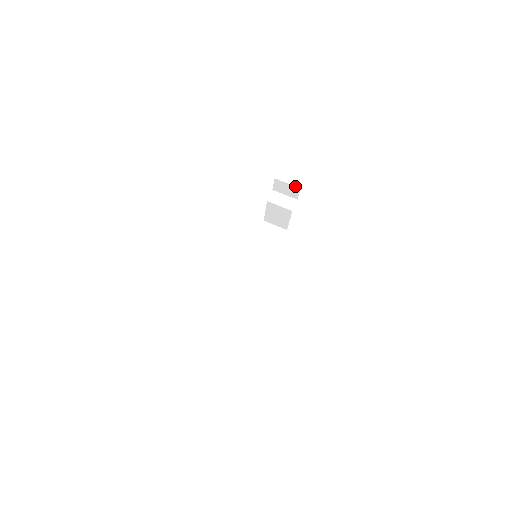
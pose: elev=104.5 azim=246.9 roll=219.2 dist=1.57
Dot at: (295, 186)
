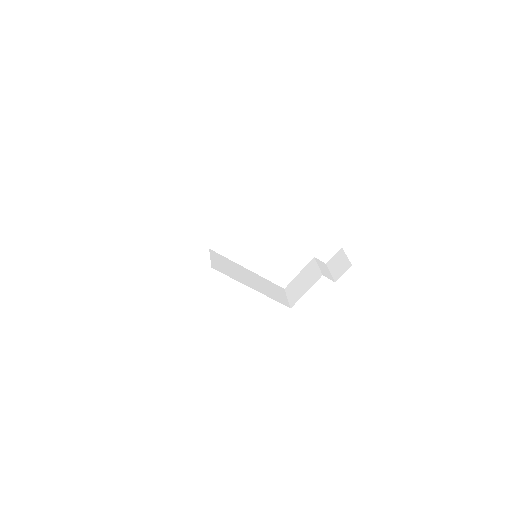
Dot at: occluded
